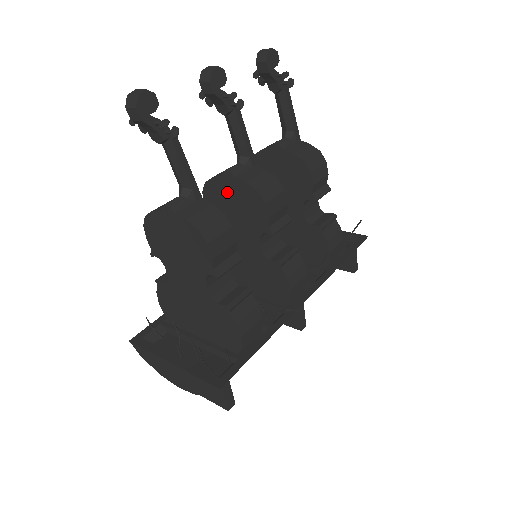
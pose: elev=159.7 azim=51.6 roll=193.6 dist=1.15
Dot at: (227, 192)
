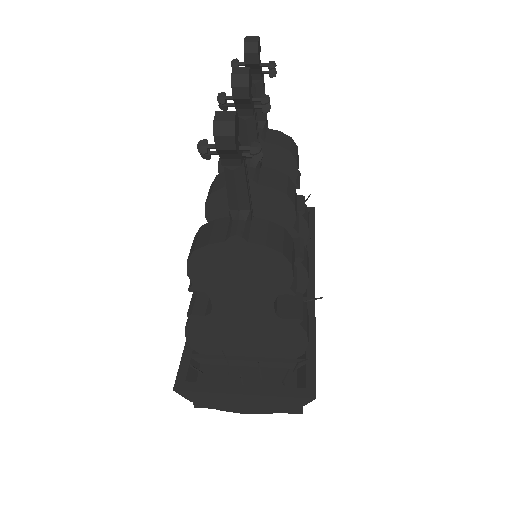
Dot at: occluded
